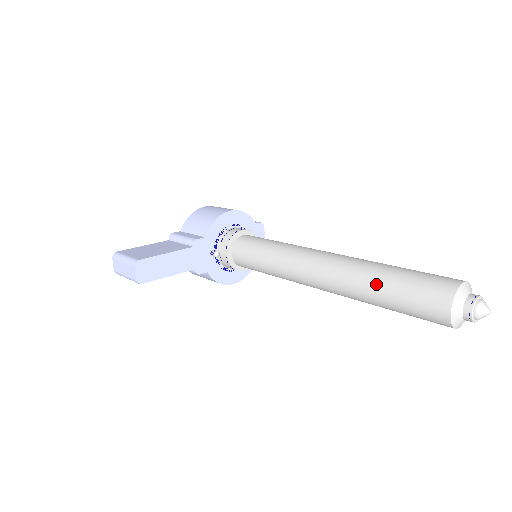
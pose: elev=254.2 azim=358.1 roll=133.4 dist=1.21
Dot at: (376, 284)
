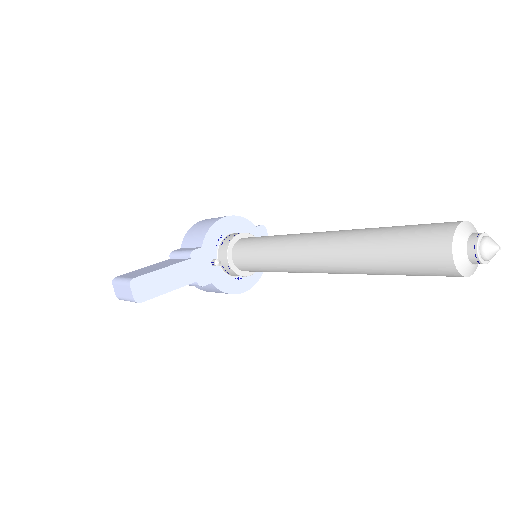
Dot at: (371, 249)
